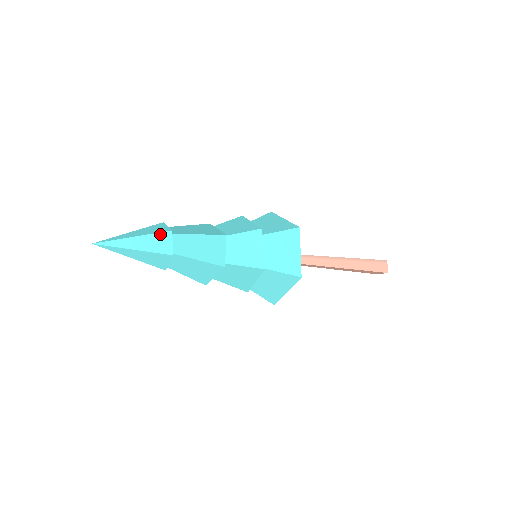
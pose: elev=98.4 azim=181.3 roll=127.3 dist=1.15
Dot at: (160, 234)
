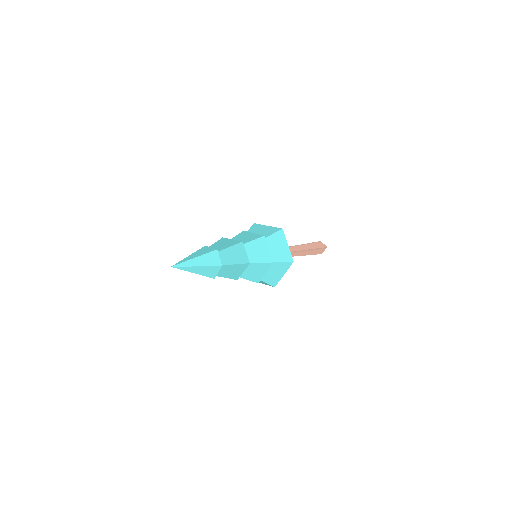
Dot at: (214, 267)
